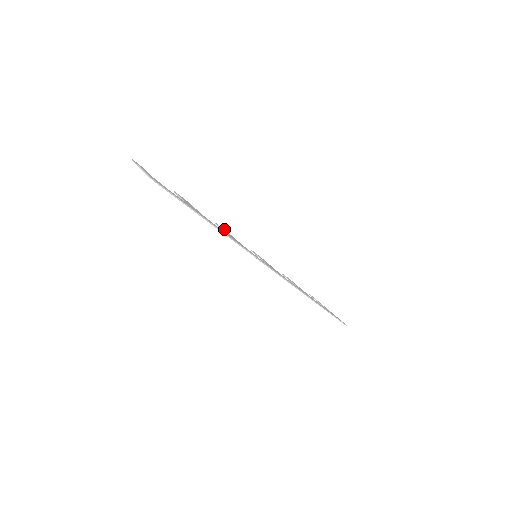
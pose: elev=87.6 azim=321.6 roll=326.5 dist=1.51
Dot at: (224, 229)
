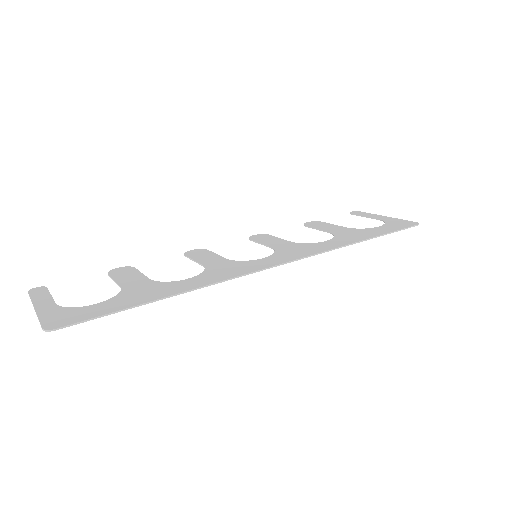
Dot at: (200, 249)
